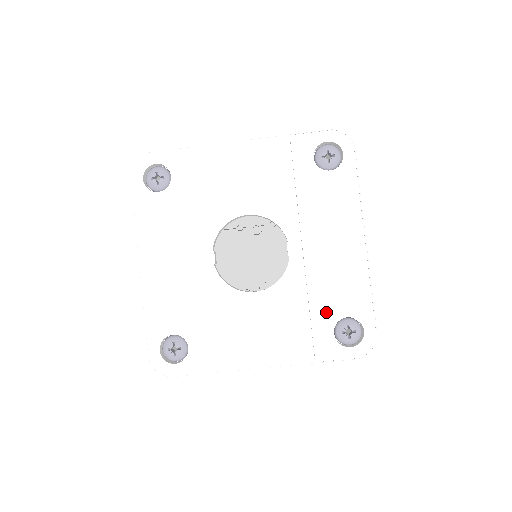
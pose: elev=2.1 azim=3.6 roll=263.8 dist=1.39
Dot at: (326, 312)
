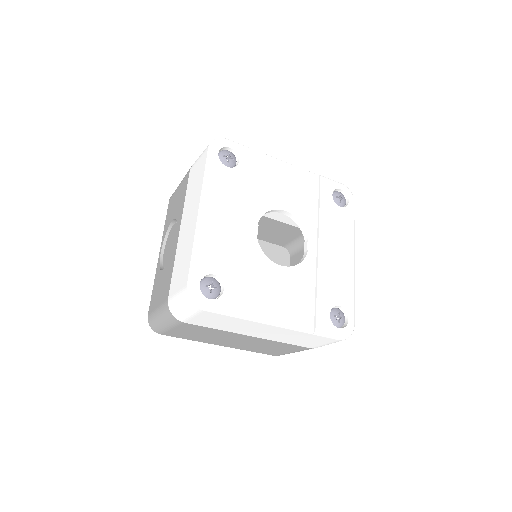
Dot at: (327, 297)
